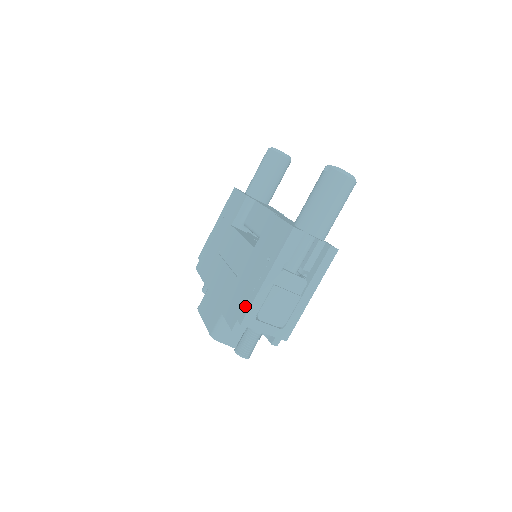
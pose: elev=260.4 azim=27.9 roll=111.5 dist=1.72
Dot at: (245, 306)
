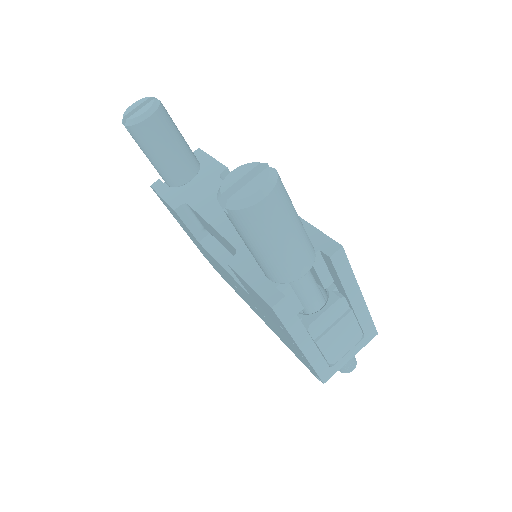
Dot at: occluded
